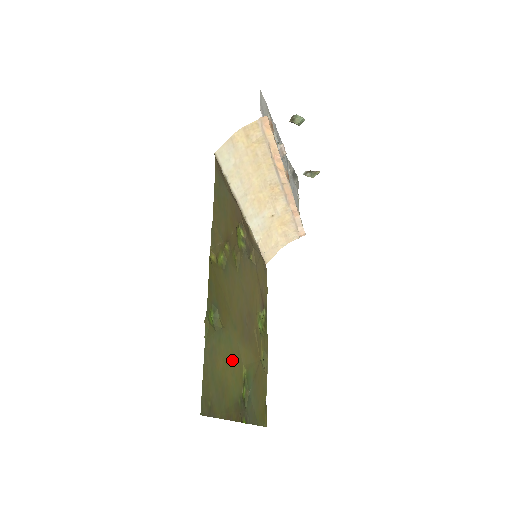
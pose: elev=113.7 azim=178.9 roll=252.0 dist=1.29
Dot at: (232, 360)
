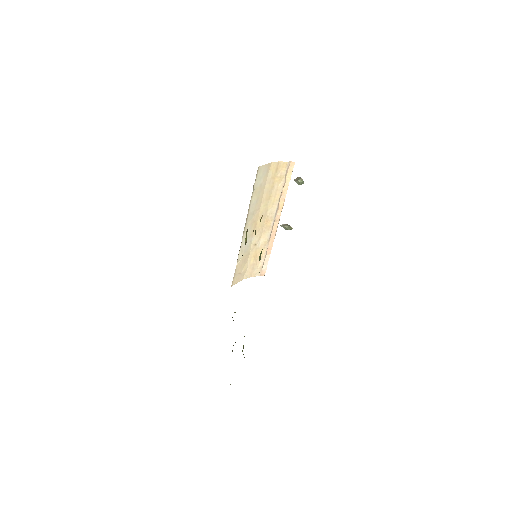
Dot at: occluded
